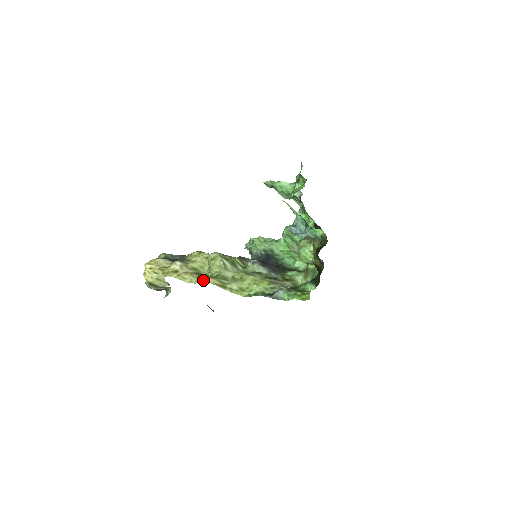
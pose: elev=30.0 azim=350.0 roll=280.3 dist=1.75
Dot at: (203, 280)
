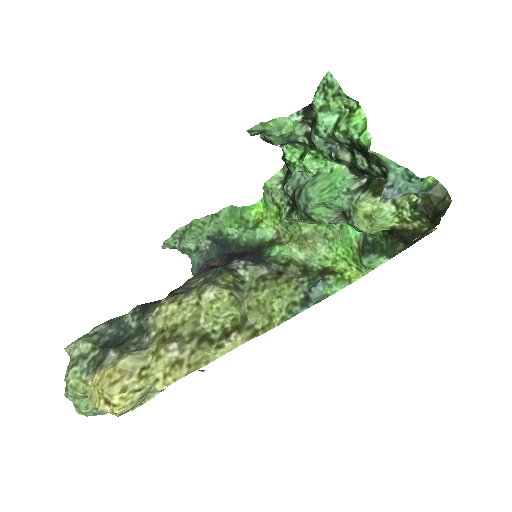
Dot at: (231, 345)
